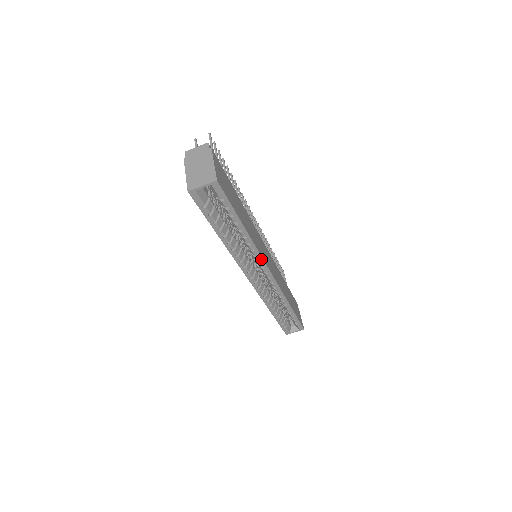
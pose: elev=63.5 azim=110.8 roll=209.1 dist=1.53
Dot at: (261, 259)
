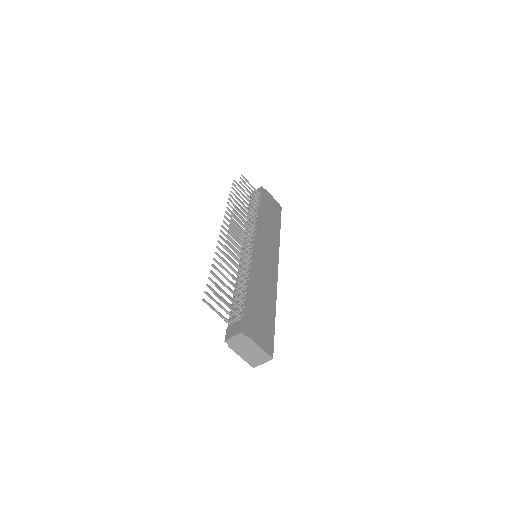
Dot at: (276, 283)
